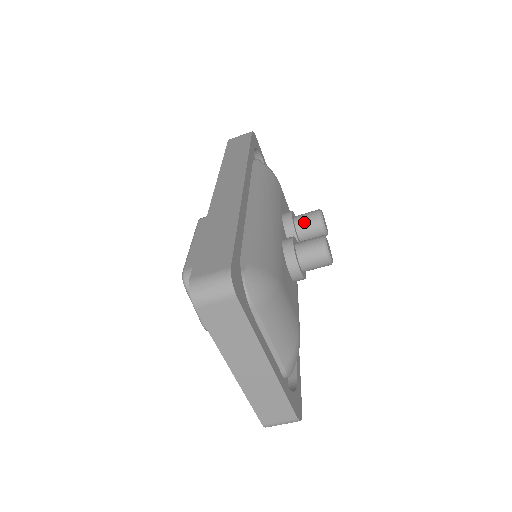
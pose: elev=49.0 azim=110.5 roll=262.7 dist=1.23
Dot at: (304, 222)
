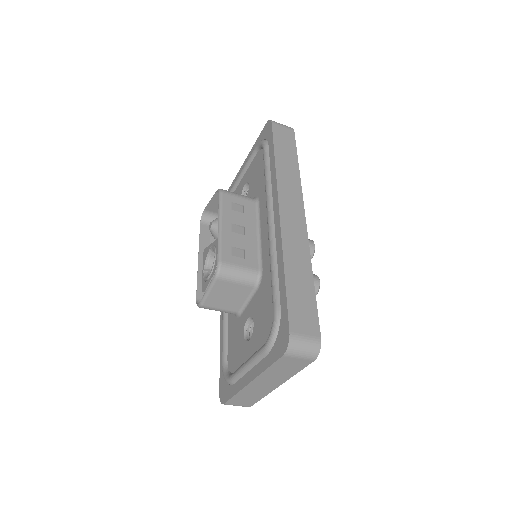
Dot at: occluded
